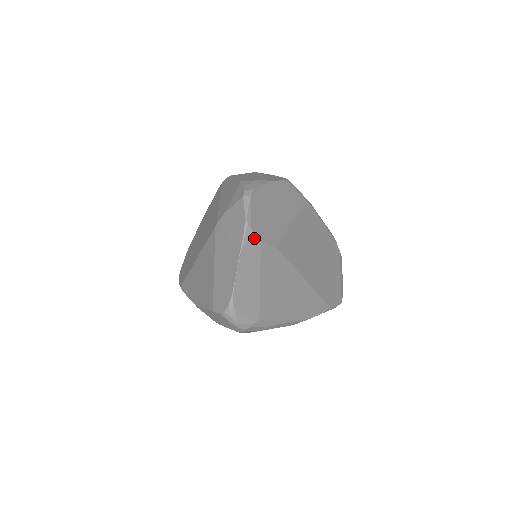
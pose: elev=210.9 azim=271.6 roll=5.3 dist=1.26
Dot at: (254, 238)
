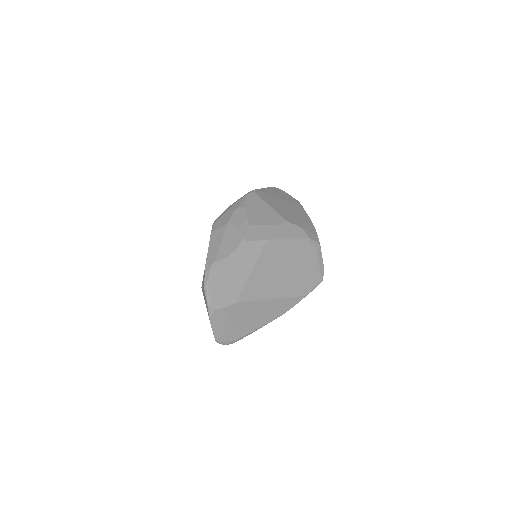
Dot at: (216, 310)
